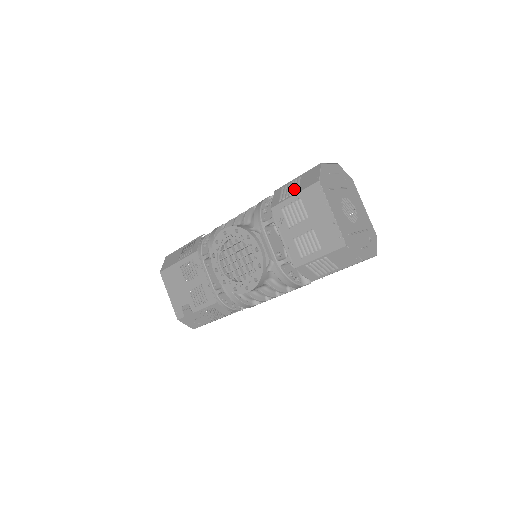
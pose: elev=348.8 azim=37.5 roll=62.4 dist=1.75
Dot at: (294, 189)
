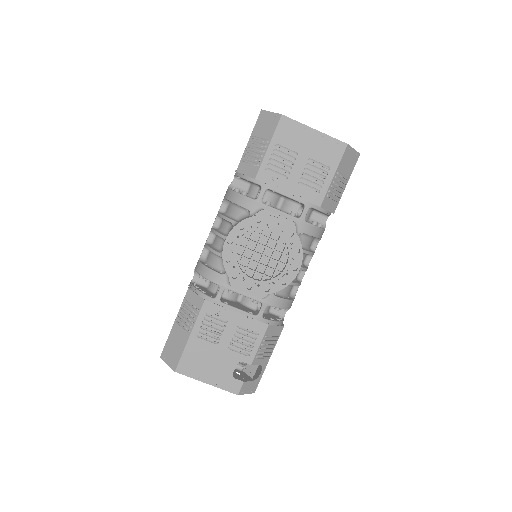
Dot at: (262, 144)
